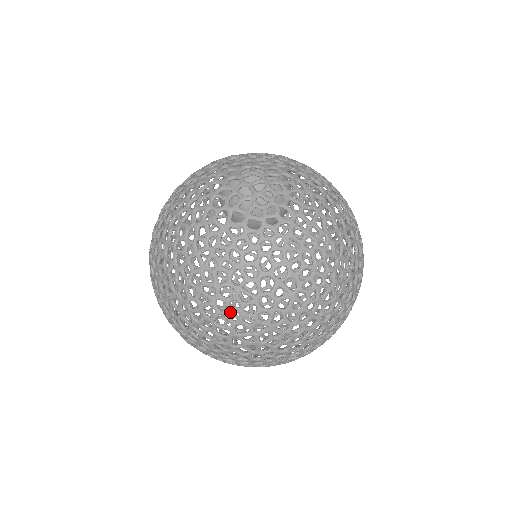
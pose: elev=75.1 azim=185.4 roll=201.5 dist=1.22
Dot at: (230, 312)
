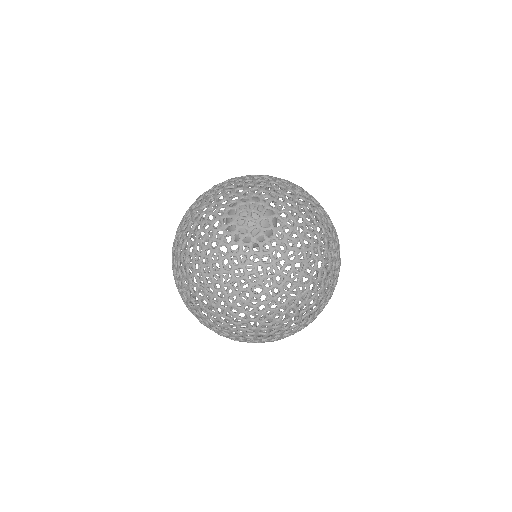
Dot at: (210, 320)
